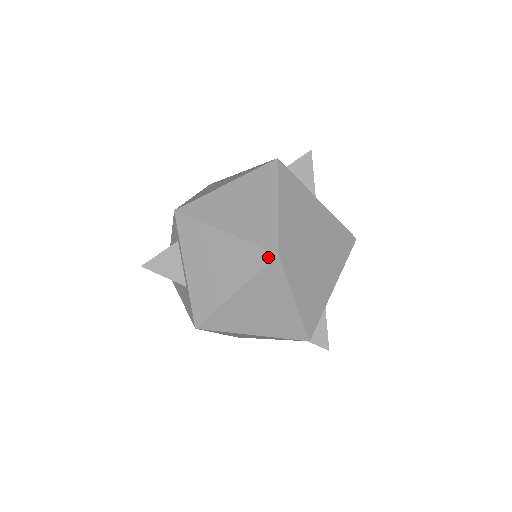
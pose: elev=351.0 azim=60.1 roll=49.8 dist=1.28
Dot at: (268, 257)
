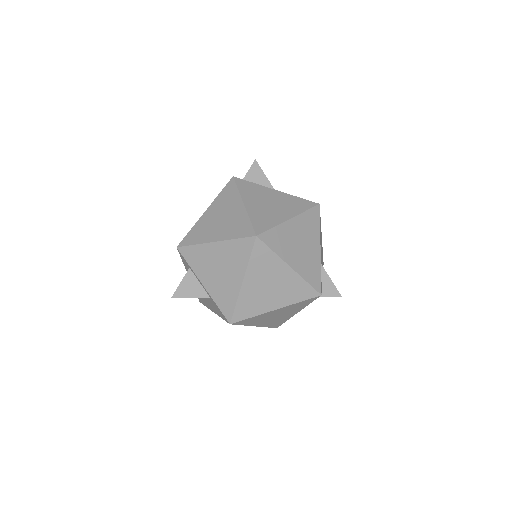
Dot at: (251, 242)
